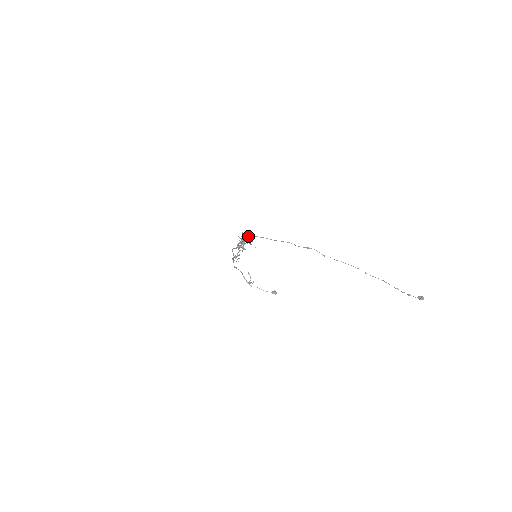
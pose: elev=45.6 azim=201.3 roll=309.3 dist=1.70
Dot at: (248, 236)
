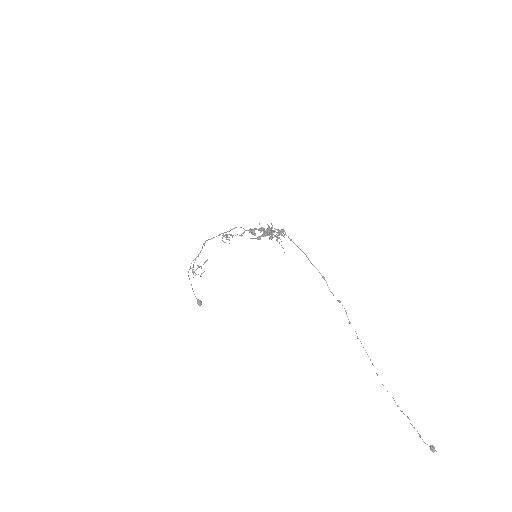
Dot at: occluded
